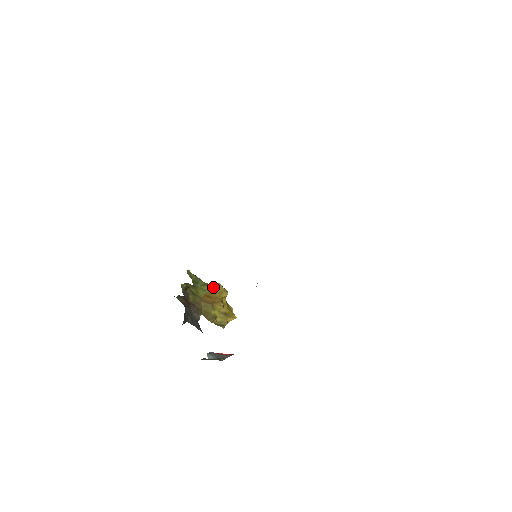
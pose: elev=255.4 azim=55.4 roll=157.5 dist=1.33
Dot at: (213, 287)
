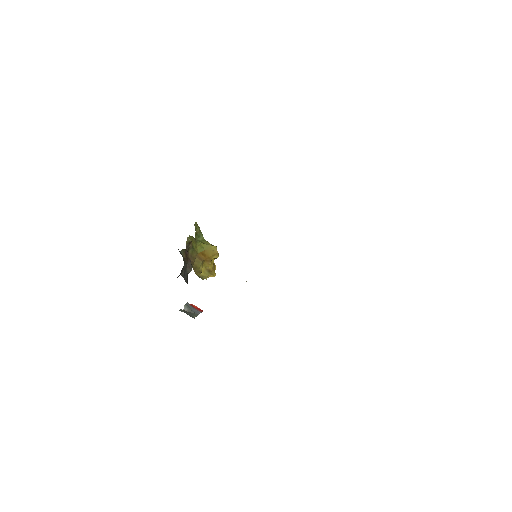
Dot at: (210, 247)
